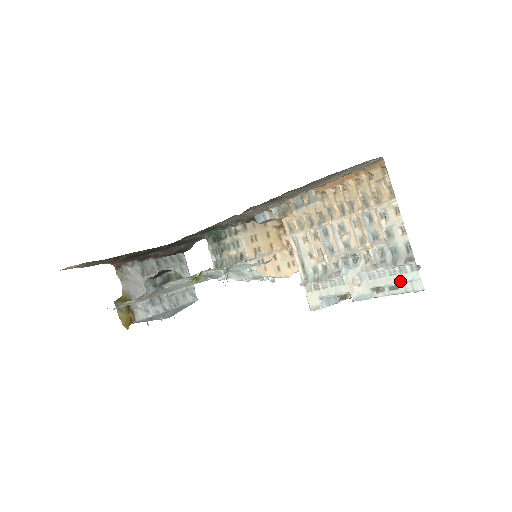
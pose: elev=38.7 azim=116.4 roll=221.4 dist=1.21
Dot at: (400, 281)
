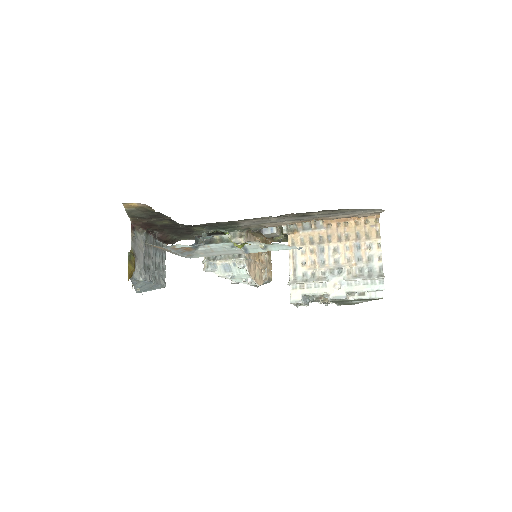
Dot at: (370, 289)
